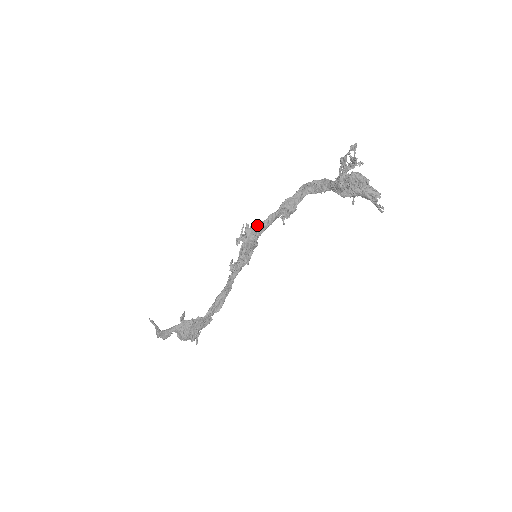
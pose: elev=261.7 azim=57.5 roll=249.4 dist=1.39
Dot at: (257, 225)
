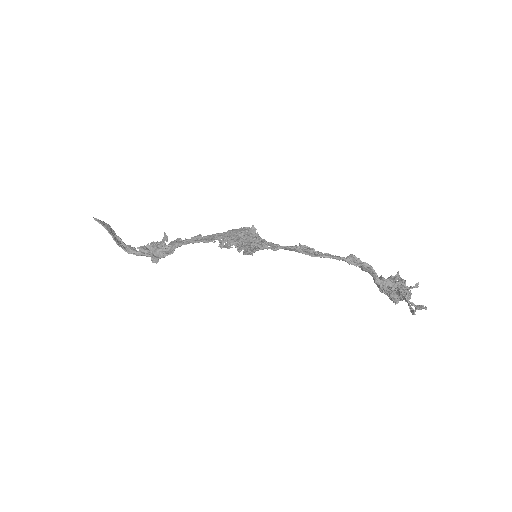
Dot at: (269, 248)
